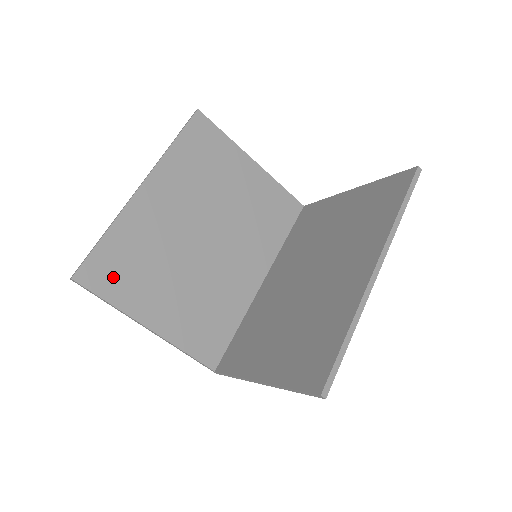
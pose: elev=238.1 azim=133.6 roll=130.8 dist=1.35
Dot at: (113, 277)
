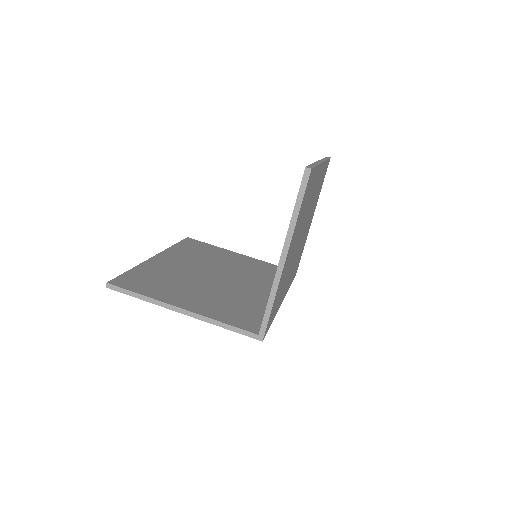
Dot at: (142, 285)
